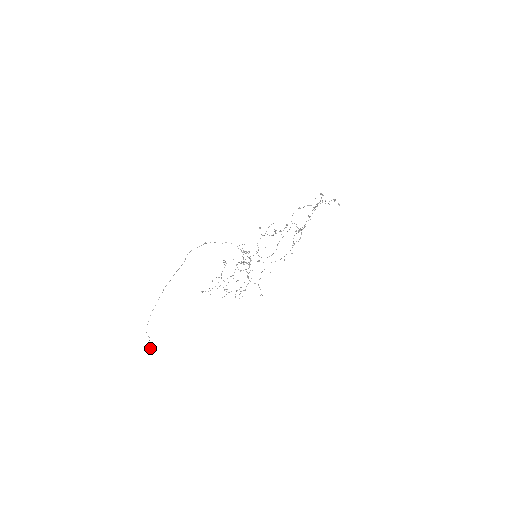
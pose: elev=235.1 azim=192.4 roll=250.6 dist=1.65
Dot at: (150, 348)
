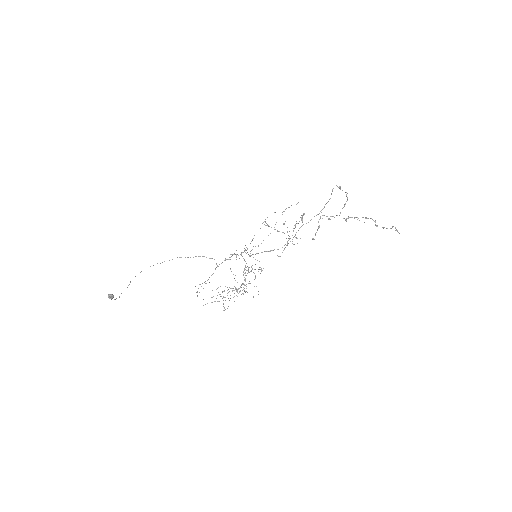
Dot at: (108, 296)
